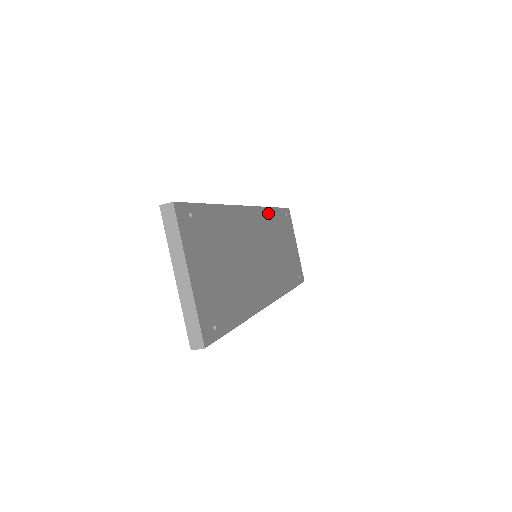
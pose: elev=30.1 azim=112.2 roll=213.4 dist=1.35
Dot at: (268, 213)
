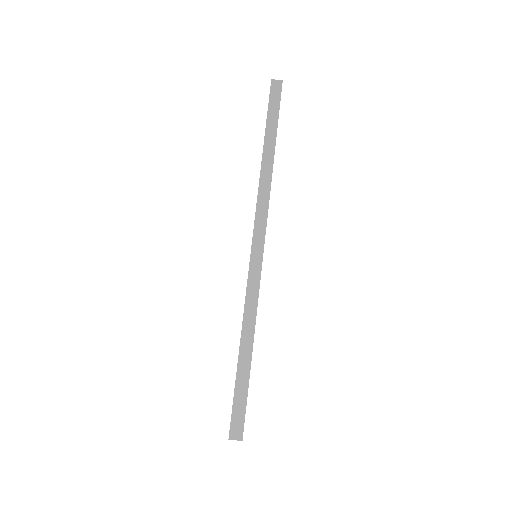
Dot at: occluded
